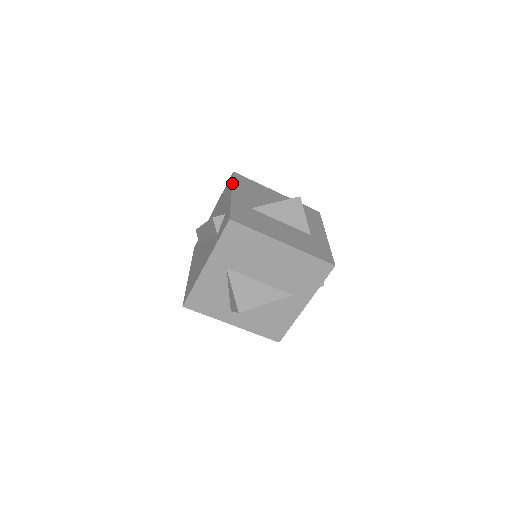
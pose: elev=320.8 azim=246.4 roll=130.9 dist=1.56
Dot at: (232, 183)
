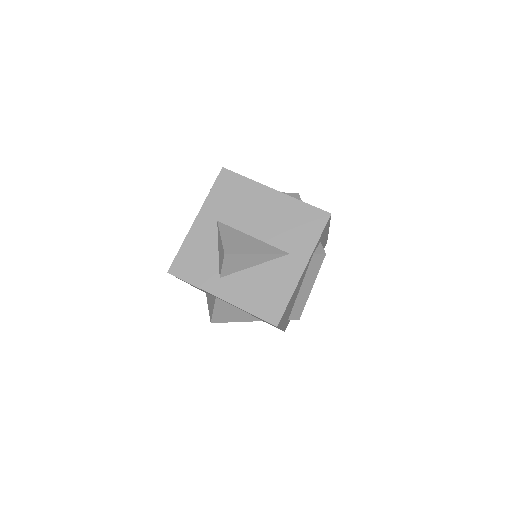
Dot at: occluded
